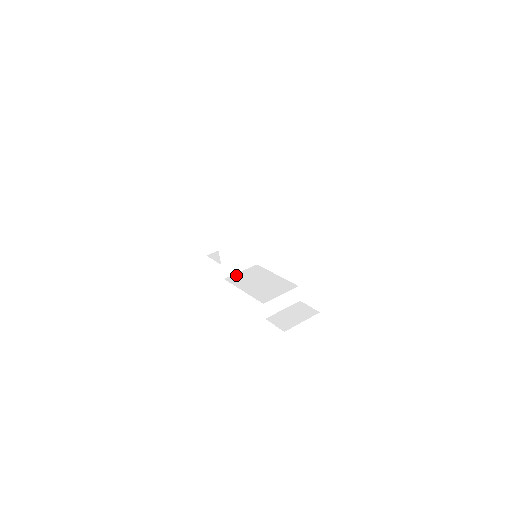
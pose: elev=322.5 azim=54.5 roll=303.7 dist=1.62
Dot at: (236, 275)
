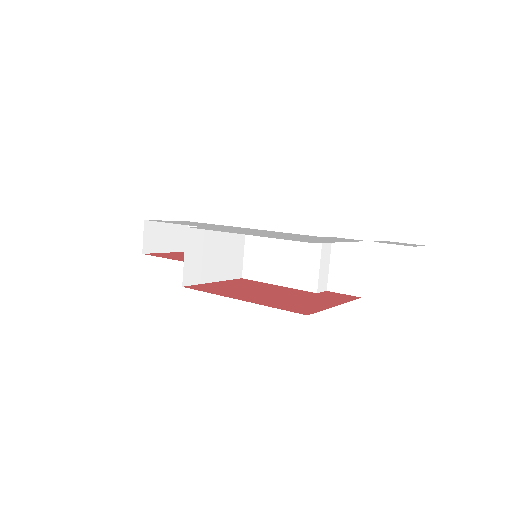
Dot at: (246, 264)
